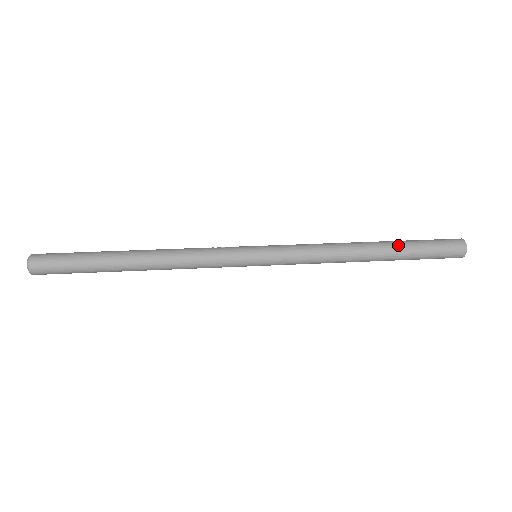
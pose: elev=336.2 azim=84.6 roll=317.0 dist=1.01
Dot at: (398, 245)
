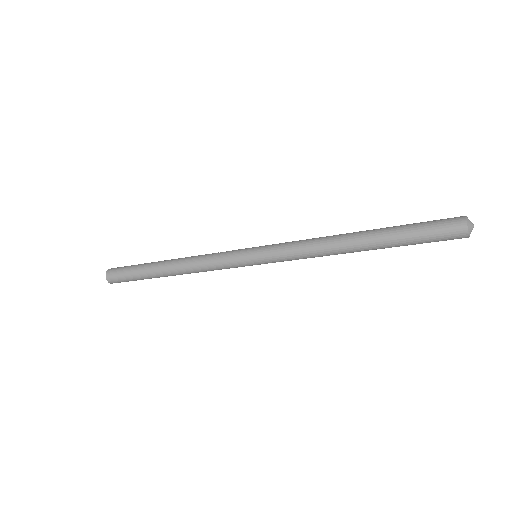
Dot at: (385, 229)
